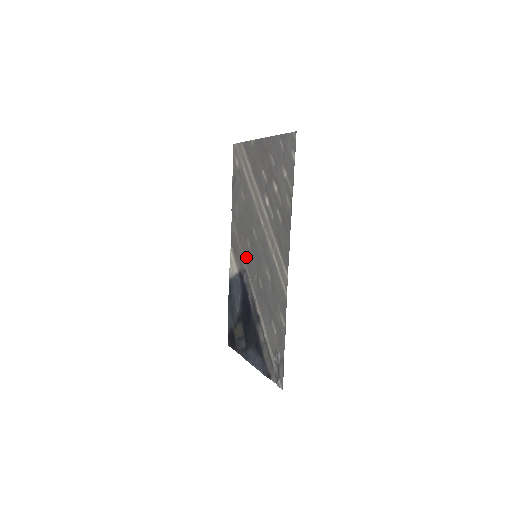
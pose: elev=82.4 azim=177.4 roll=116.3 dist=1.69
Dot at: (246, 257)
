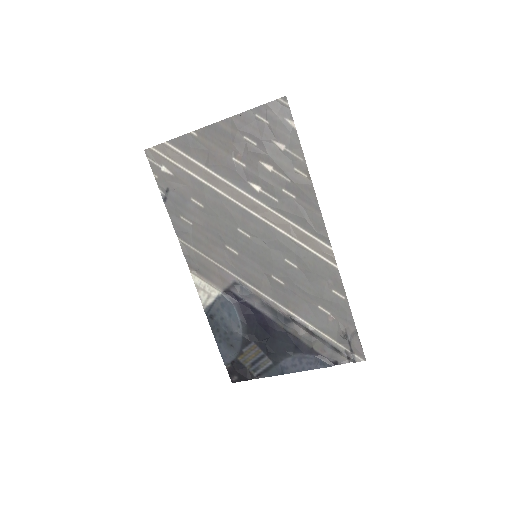
Dot at: (234, 267)
